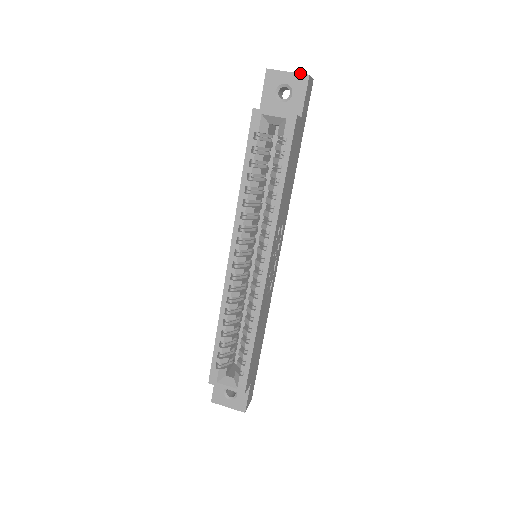
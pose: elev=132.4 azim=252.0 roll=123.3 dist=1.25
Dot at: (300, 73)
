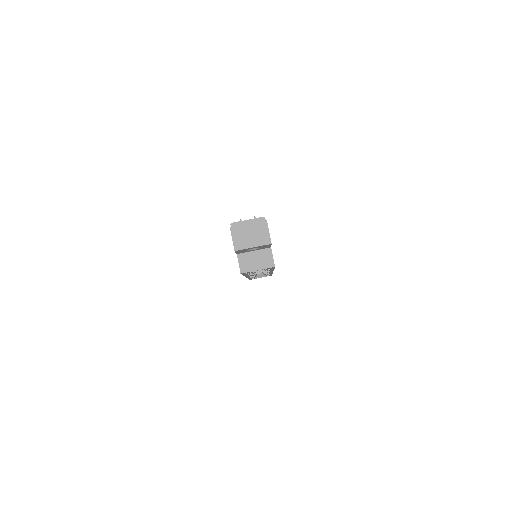
Dot at: (263, 245)
